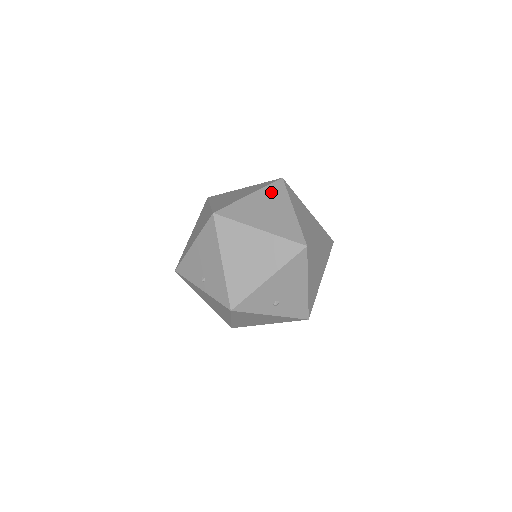
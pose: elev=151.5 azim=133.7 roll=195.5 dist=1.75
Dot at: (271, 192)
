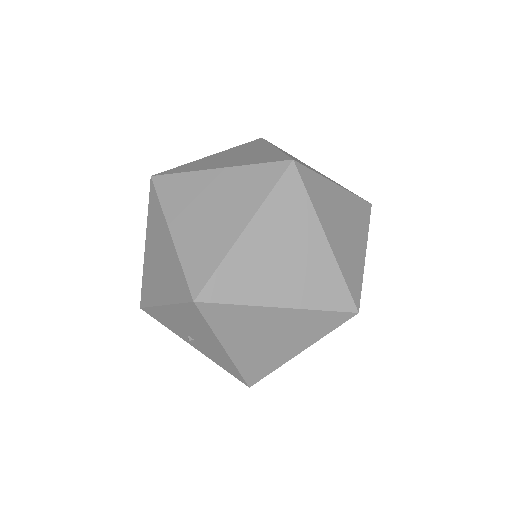
Dot at: (247, 179)
